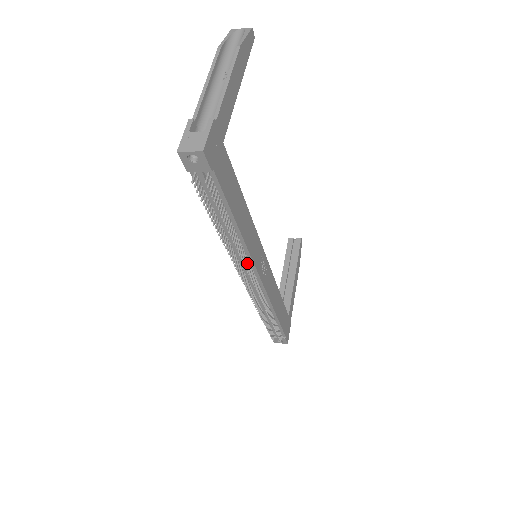
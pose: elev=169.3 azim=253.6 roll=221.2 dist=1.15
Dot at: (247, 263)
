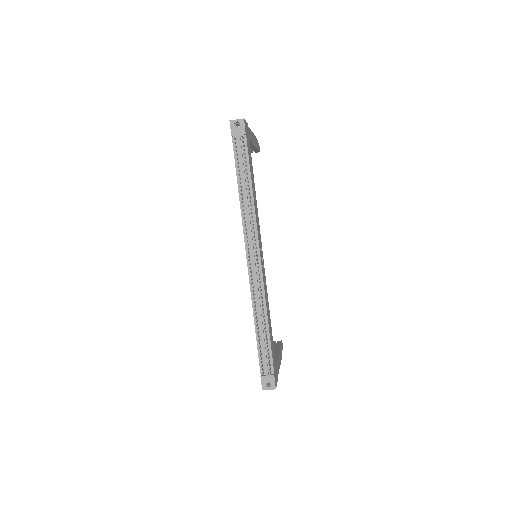
Dot at: (253, 232)
